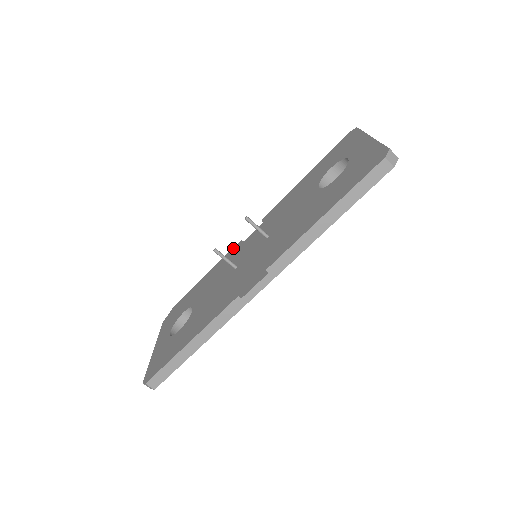
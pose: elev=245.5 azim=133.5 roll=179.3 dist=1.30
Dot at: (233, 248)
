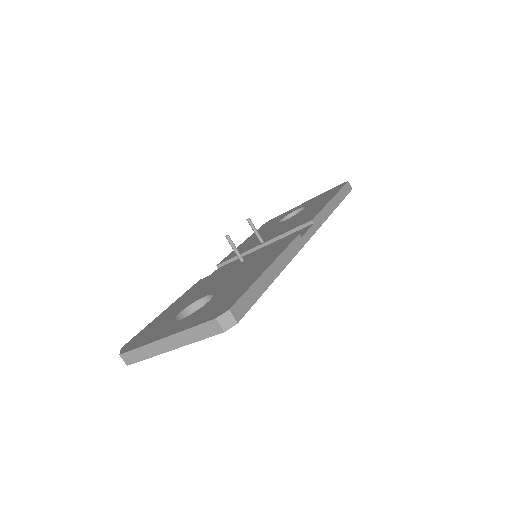
Dot at: (194, 284)
